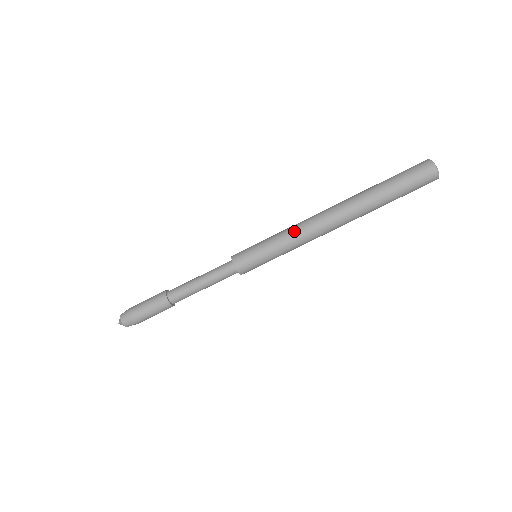
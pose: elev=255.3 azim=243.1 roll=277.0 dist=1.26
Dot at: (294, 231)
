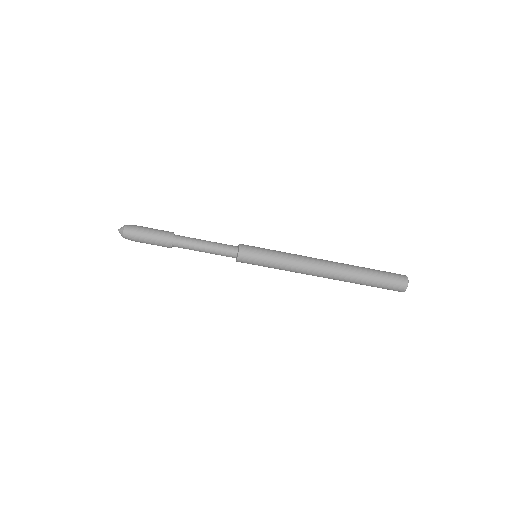
Dot at: (293, 270)
